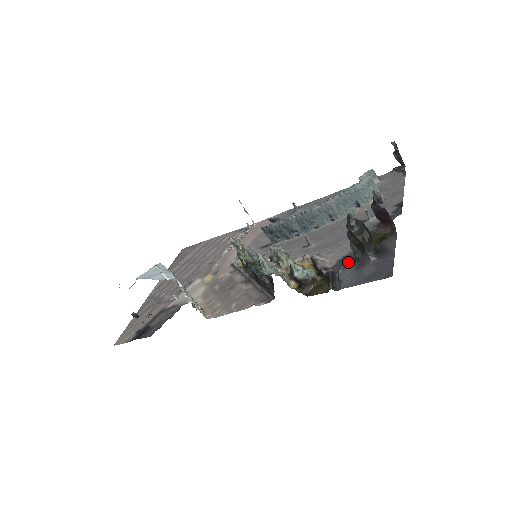
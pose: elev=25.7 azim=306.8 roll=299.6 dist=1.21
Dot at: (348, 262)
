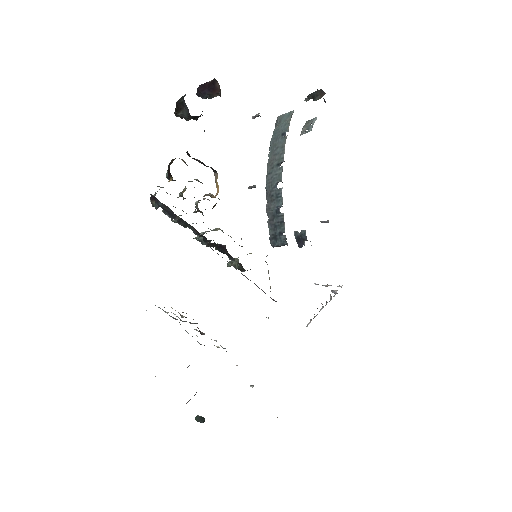
Dot at: occluded
